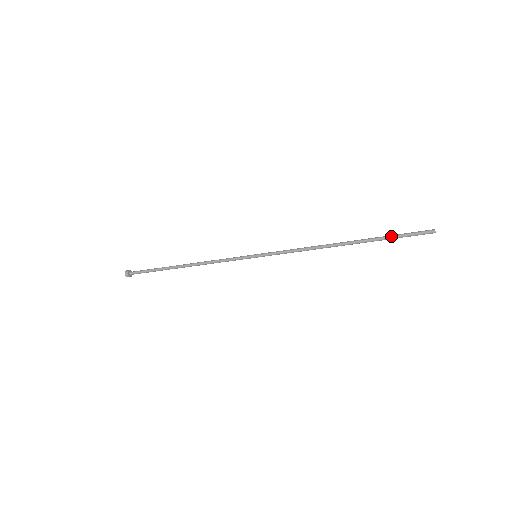
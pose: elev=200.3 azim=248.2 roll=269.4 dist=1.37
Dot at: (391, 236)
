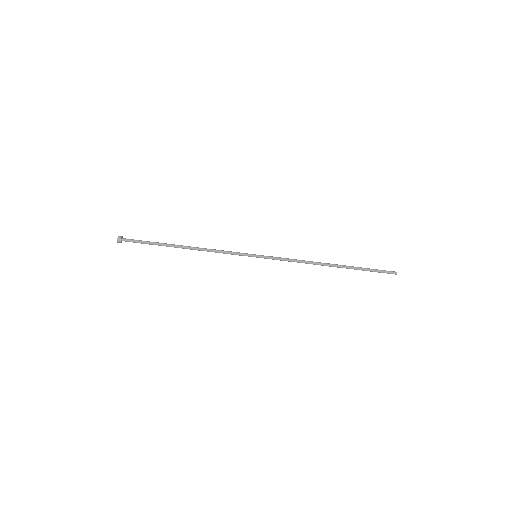
Dot at: (366, 268)
